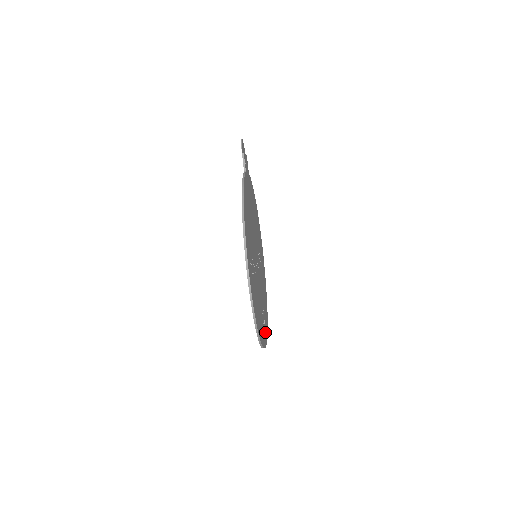
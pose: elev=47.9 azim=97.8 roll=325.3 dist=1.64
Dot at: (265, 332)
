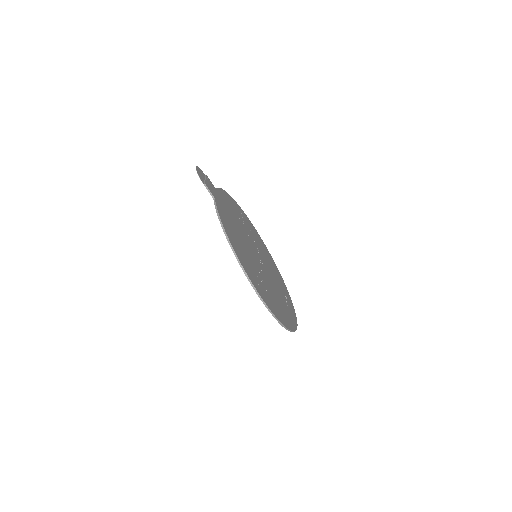
Dot at: (291, 308)
